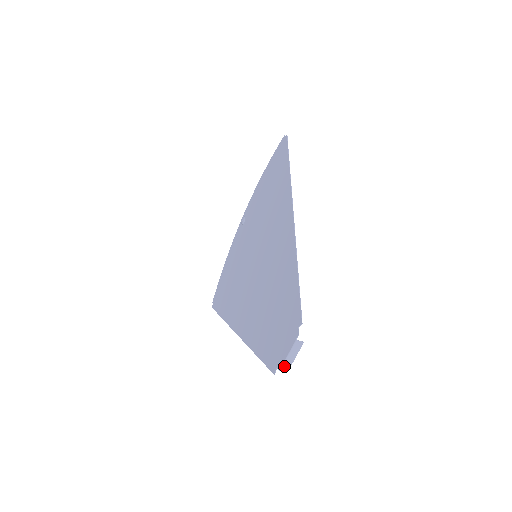
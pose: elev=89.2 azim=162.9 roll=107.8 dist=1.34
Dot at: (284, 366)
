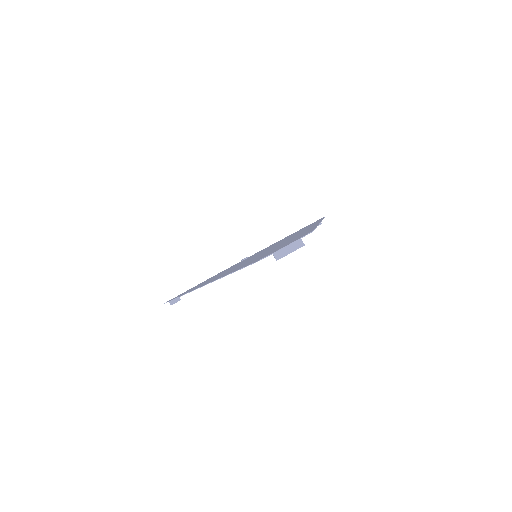
Dot at: (274, 255)
